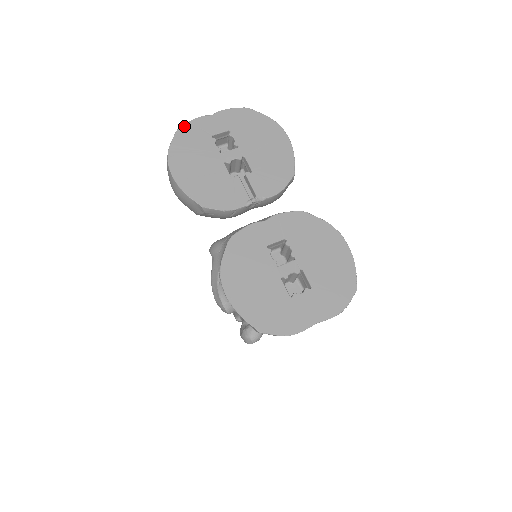
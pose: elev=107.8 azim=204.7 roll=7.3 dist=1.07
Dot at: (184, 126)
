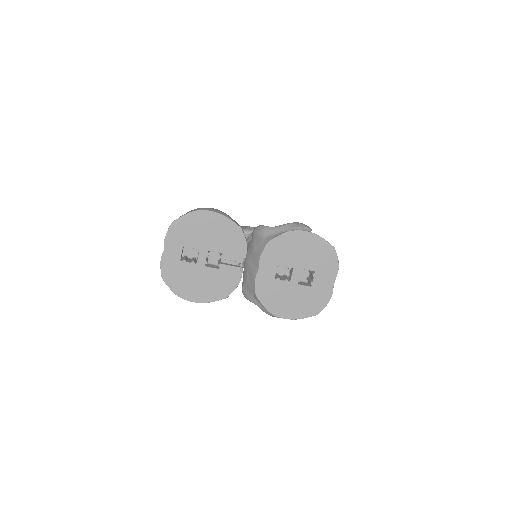
Dot at: (162, 273)
